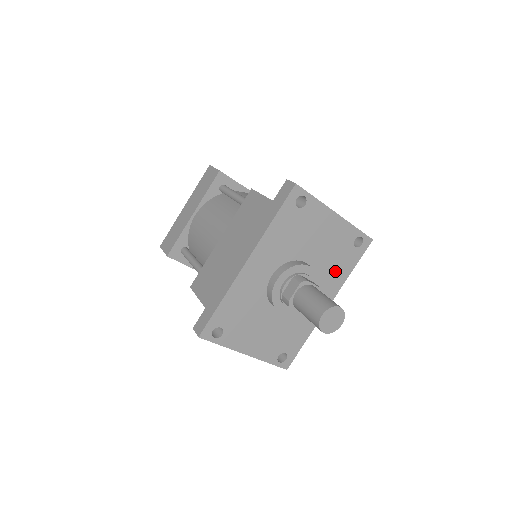
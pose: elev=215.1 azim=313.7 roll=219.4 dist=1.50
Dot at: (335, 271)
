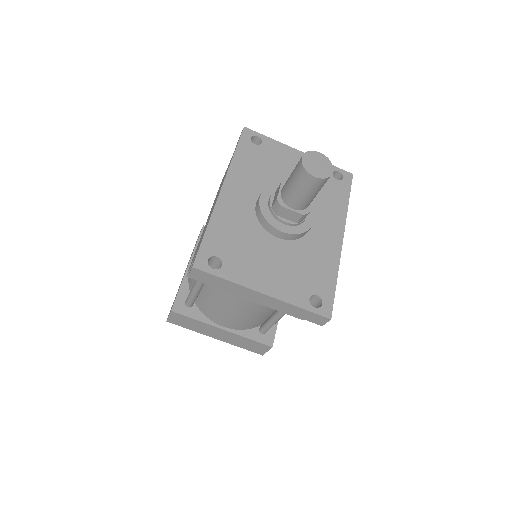
Dot at: (328, 202)
